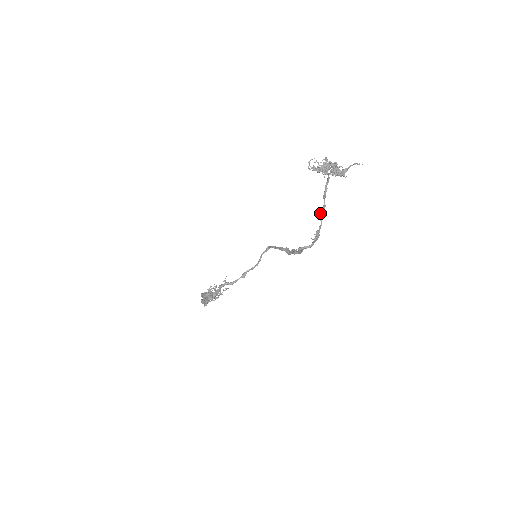
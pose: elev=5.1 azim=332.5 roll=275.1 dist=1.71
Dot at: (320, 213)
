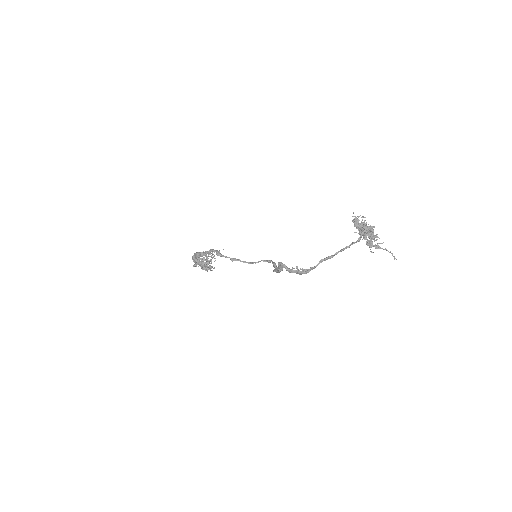
Dot at: (324, 258)
